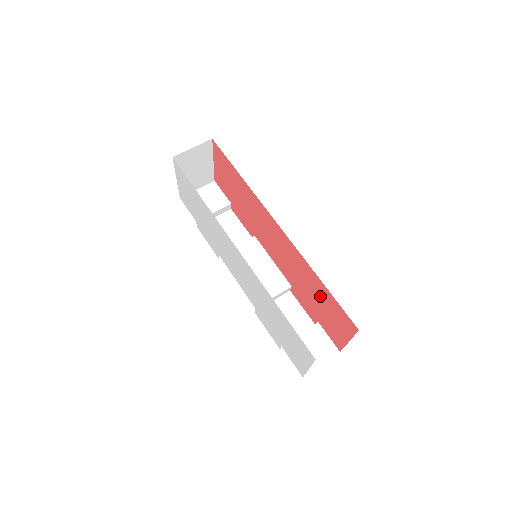
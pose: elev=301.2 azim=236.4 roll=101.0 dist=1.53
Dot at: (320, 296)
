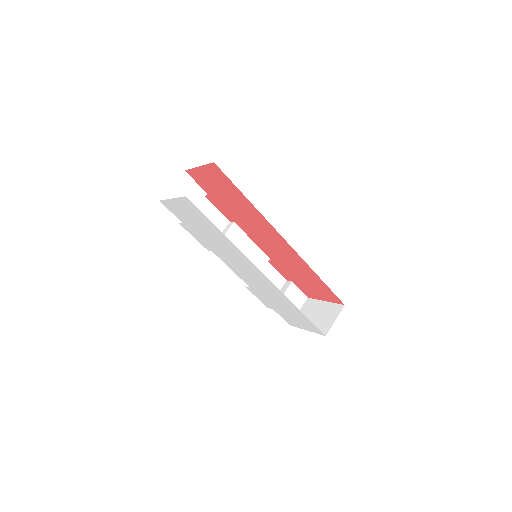
Dot at: (310, 280)
